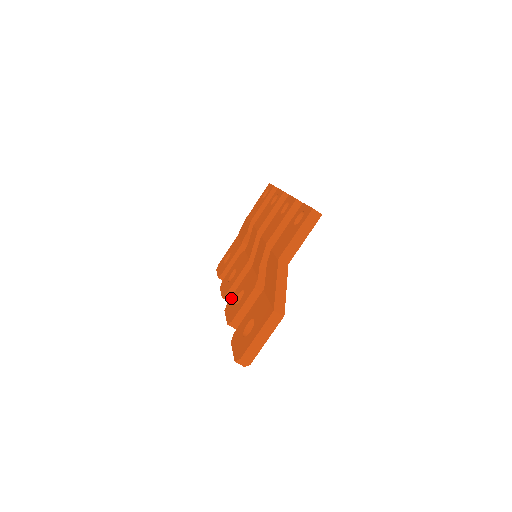
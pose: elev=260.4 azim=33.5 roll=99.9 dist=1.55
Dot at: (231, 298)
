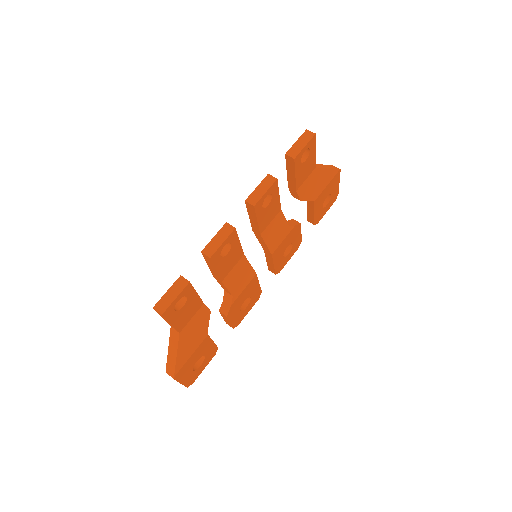
Dot at: occluded
